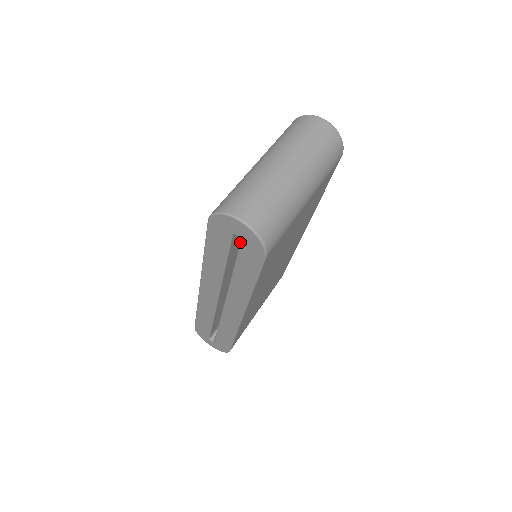
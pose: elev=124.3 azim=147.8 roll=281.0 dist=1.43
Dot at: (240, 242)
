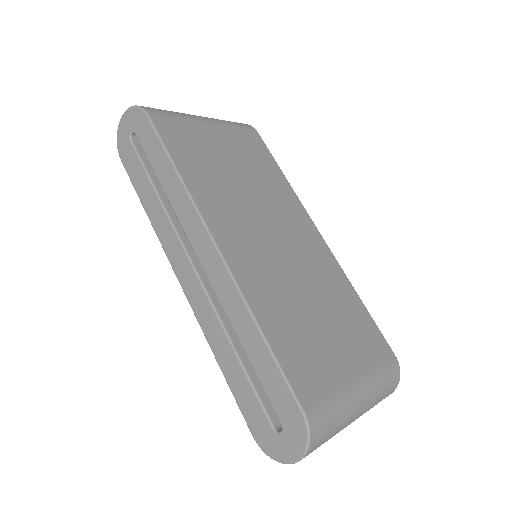
Dot at: (136, 136)
